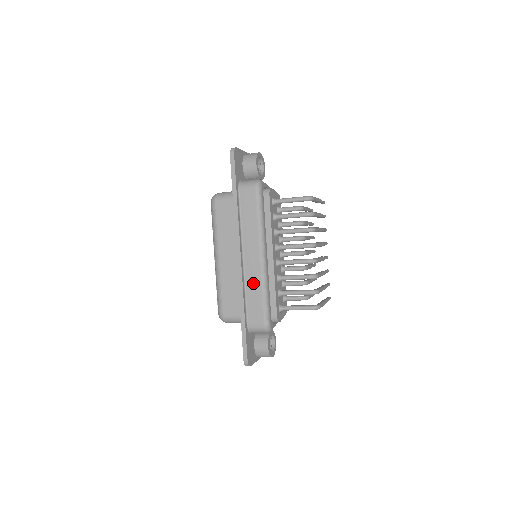
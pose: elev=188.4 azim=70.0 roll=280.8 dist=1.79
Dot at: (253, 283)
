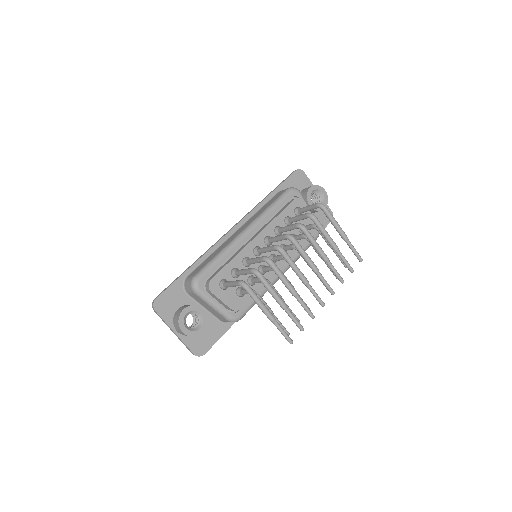
Dot at: (222, 247)
